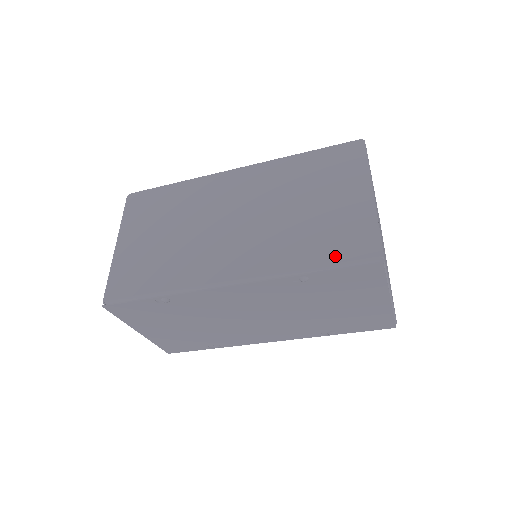
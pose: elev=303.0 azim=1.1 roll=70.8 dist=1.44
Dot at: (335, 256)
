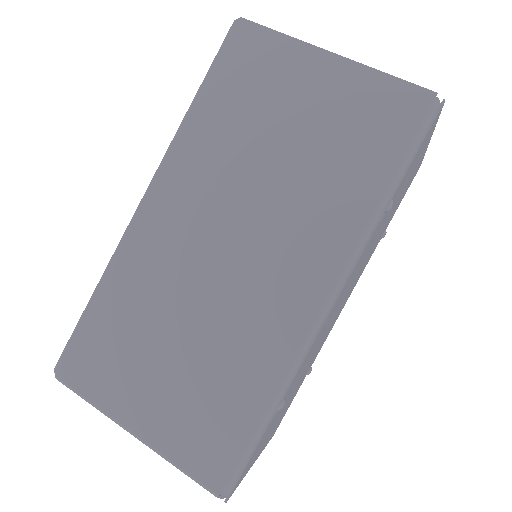
Dot at: (393, 149)
